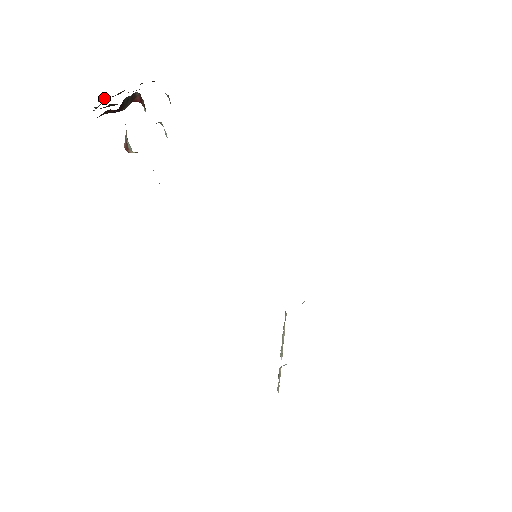
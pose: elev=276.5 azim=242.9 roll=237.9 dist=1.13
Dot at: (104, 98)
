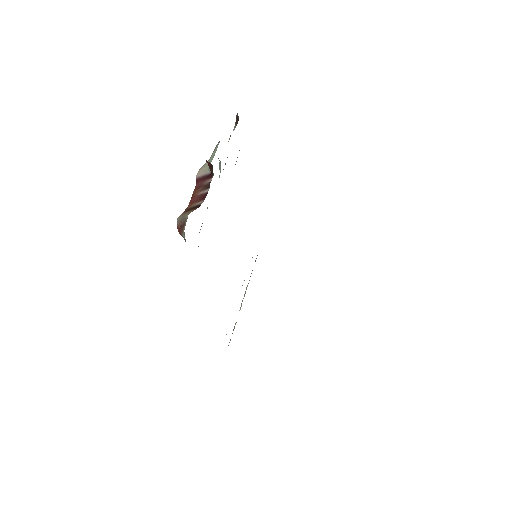
Dot at: occluded
